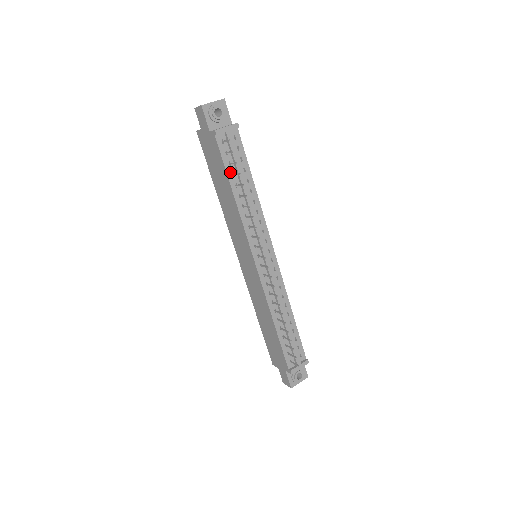
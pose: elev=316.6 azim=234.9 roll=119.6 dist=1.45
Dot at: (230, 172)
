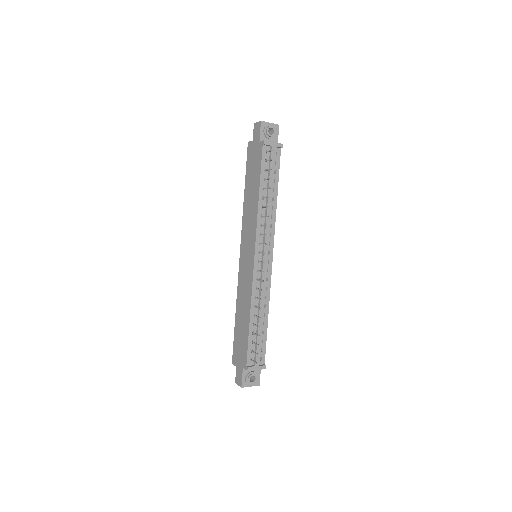
Dot at: (263, 177)
